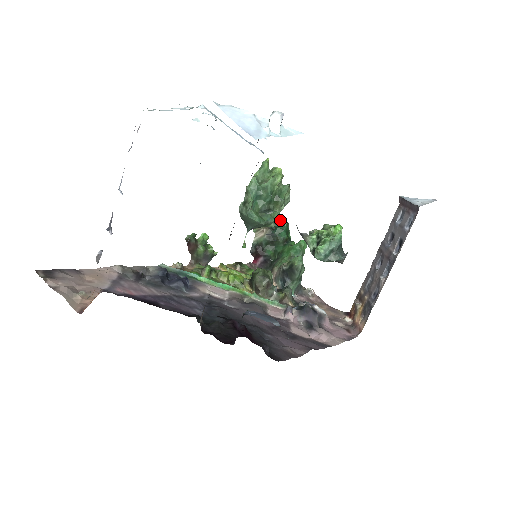
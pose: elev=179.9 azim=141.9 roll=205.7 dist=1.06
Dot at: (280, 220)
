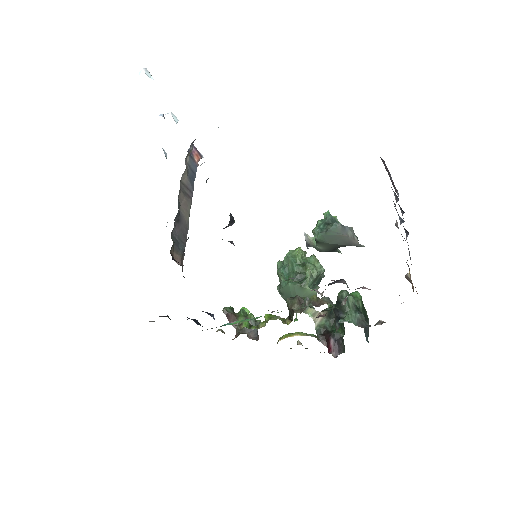
Dot at: occluded
